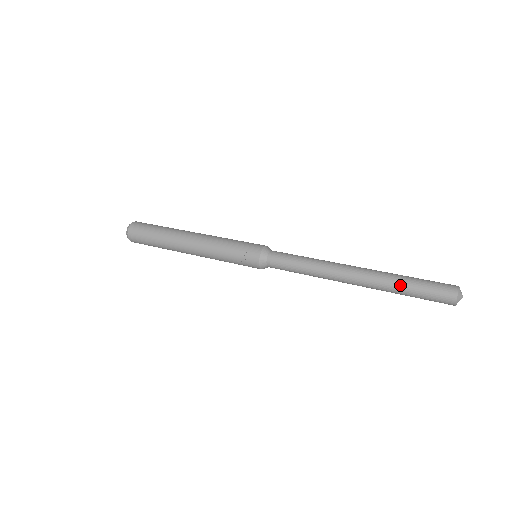
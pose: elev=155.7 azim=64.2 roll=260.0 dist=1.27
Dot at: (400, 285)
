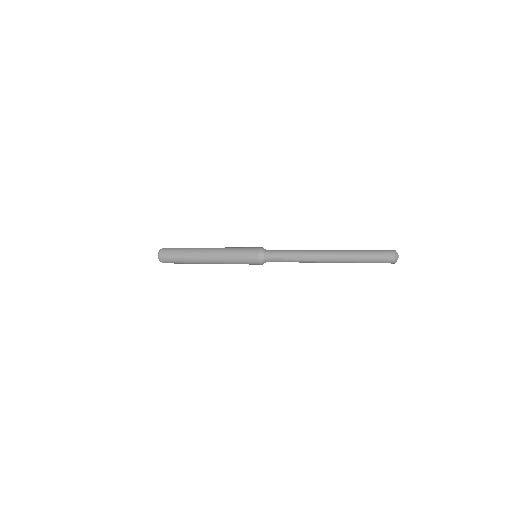
Dot at: (357, 252)
